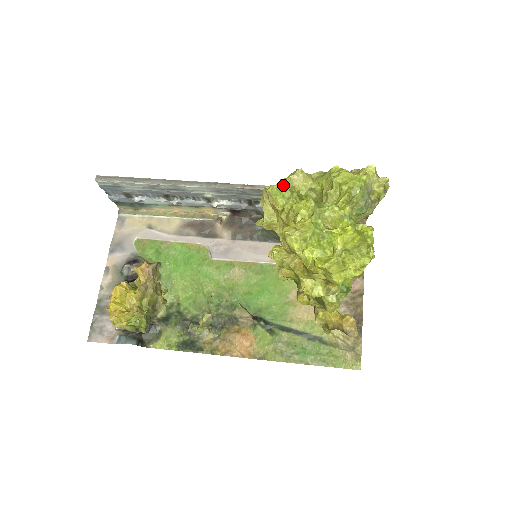
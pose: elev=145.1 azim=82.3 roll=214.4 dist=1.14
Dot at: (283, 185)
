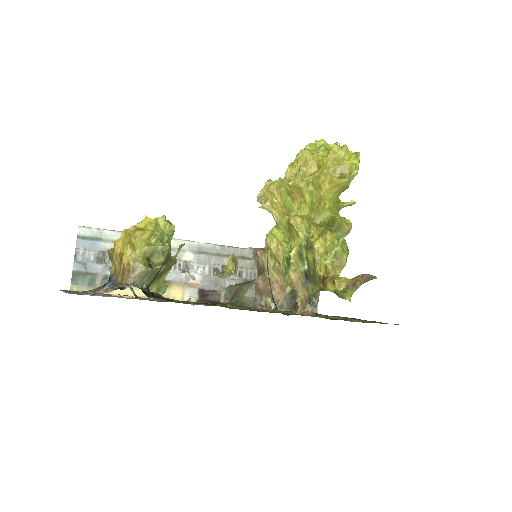
Dot at: occluded
